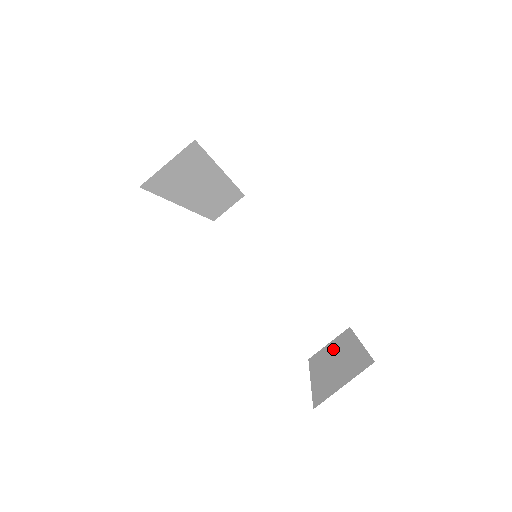
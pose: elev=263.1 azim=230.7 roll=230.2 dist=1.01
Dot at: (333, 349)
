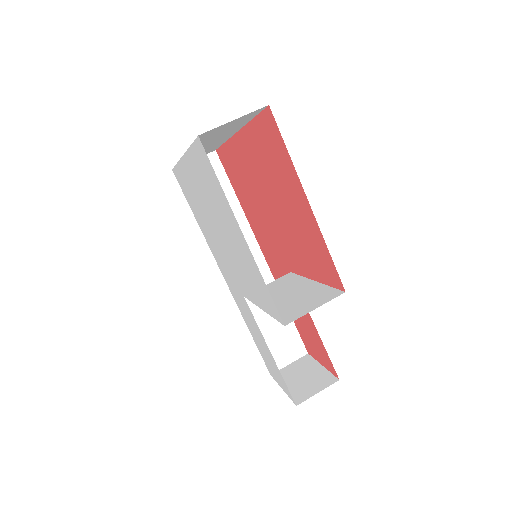
Dot at: occluded
